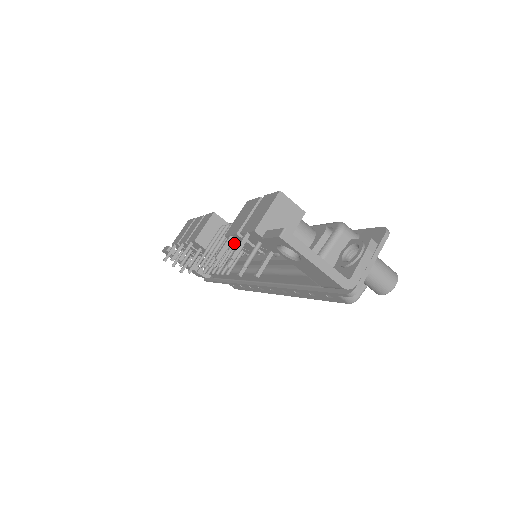
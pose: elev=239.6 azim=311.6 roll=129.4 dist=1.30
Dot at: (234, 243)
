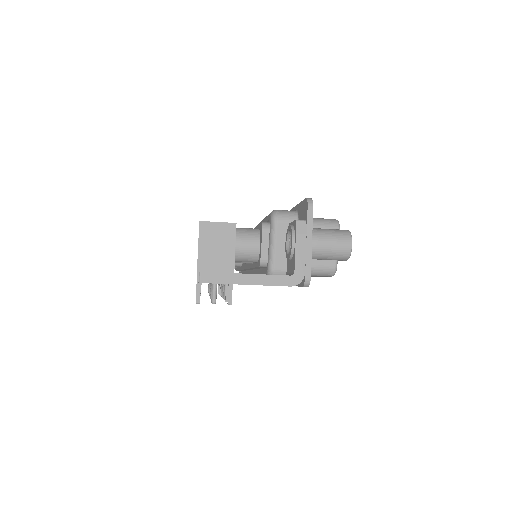
Dot at: occluded
